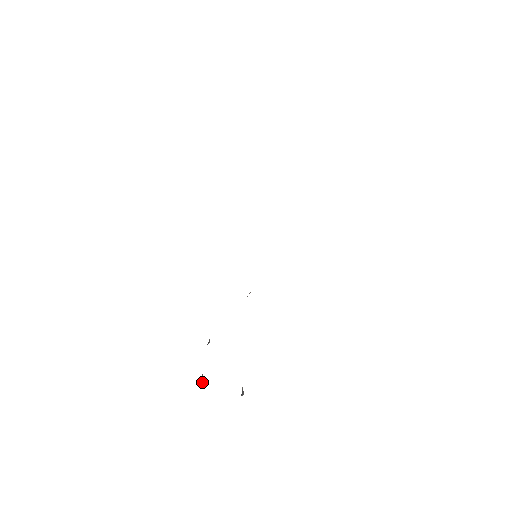
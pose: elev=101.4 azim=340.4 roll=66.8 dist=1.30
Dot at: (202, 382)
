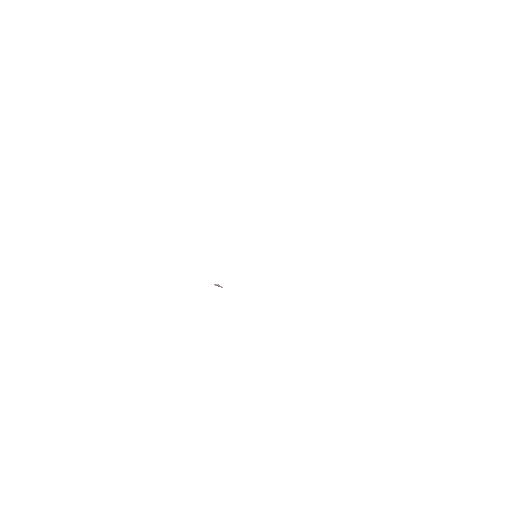
Dot at: occluded
